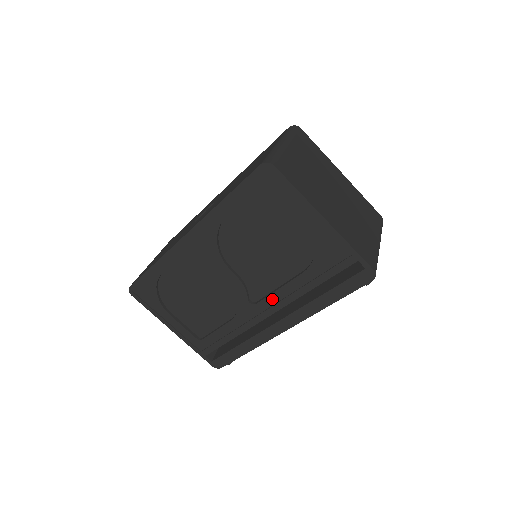
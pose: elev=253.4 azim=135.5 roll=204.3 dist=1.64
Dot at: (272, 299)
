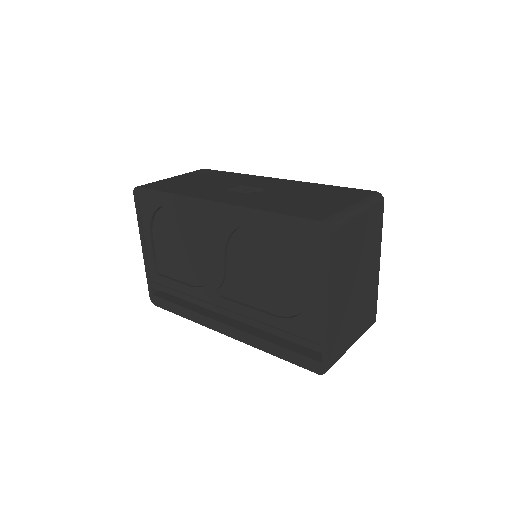
Dot at: (235, 307)
